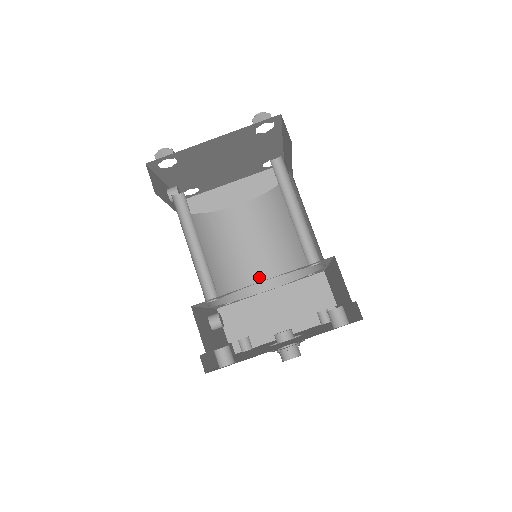
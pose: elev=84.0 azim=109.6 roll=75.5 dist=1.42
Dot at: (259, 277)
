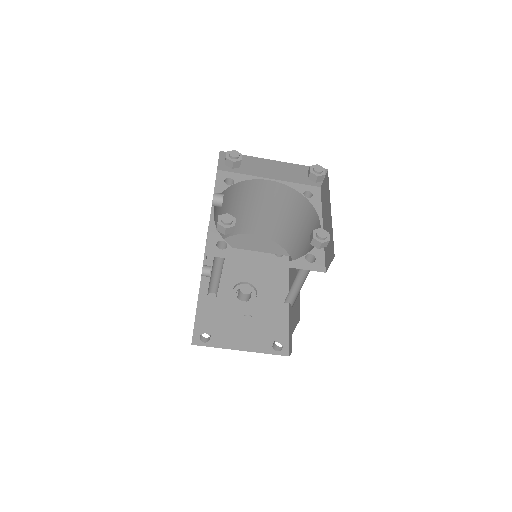
Dot at: (251, 226)
